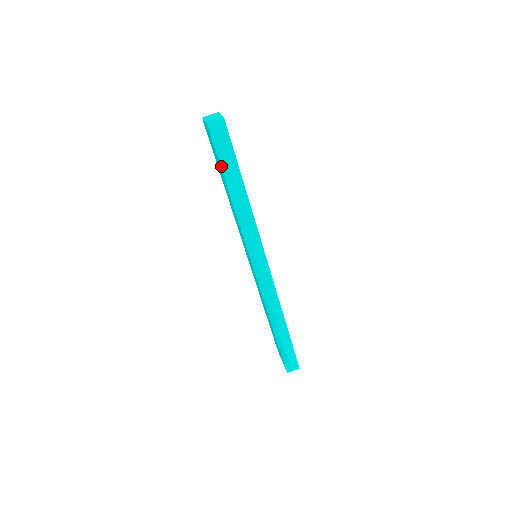
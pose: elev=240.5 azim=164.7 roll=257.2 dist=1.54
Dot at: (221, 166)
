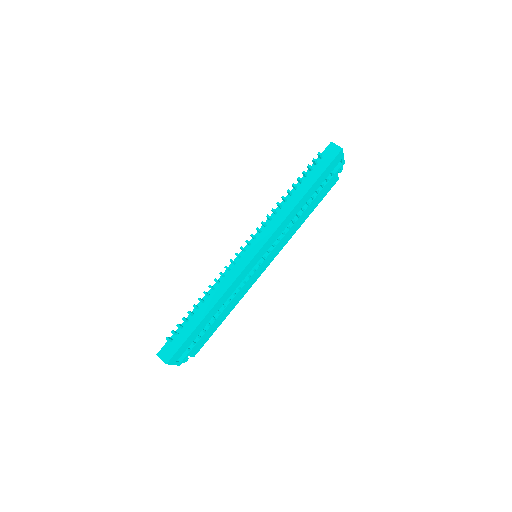
Dot at: (310, 166)
